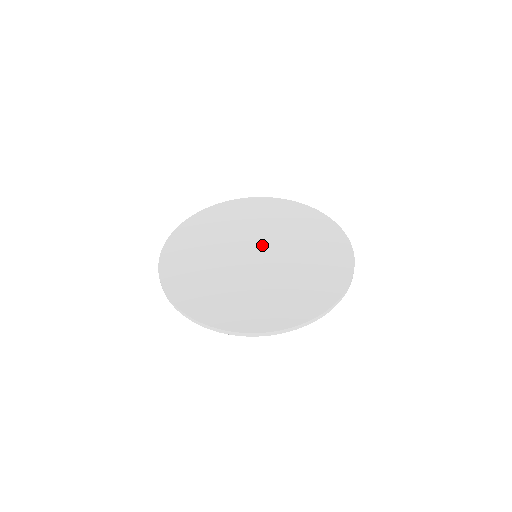
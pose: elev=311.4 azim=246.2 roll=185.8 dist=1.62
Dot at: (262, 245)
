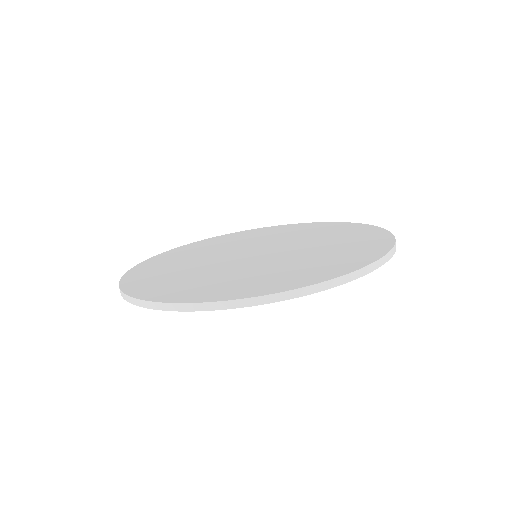
Dot at: (265, 247)
